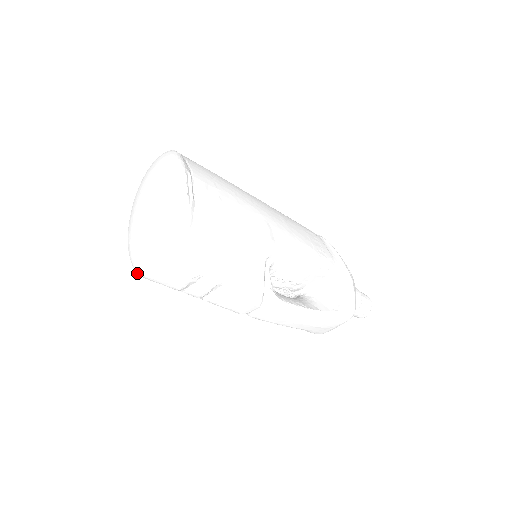
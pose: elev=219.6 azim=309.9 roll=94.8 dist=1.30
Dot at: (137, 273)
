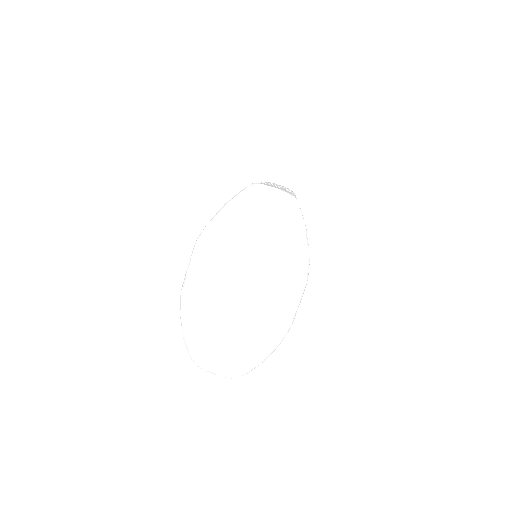
Dot at: (191, 358)
